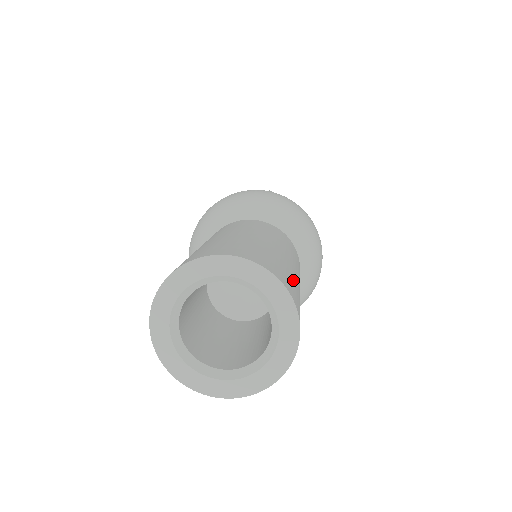
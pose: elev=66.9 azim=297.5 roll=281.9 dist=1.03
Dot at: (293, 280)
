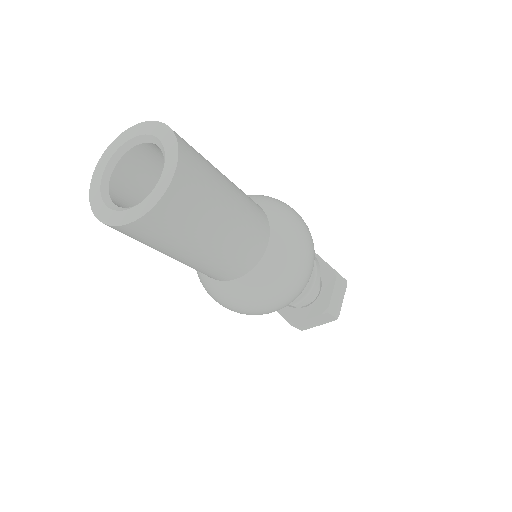
Dot at: occluded
